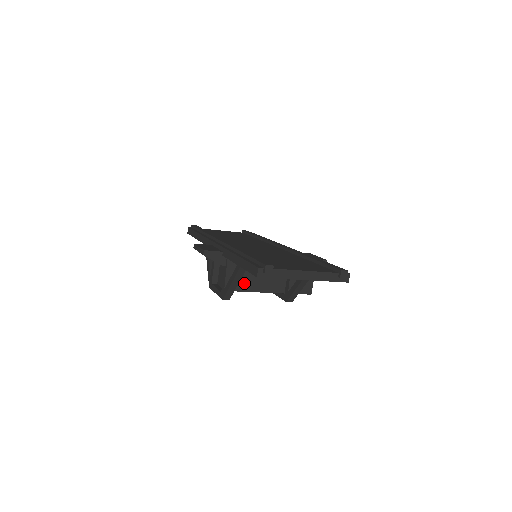
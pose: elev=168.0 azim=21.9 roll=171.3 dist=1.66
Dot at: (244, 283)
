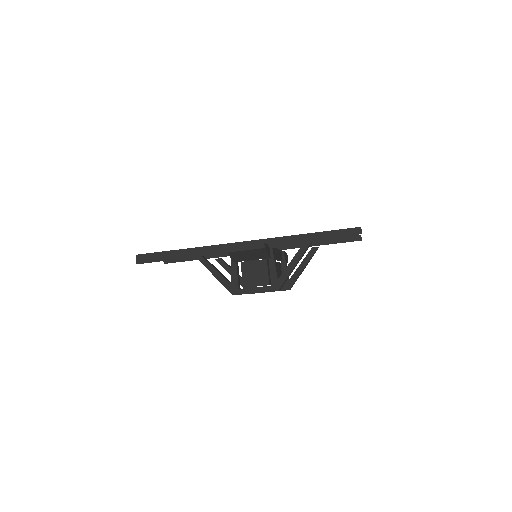
Dot at: occluded
